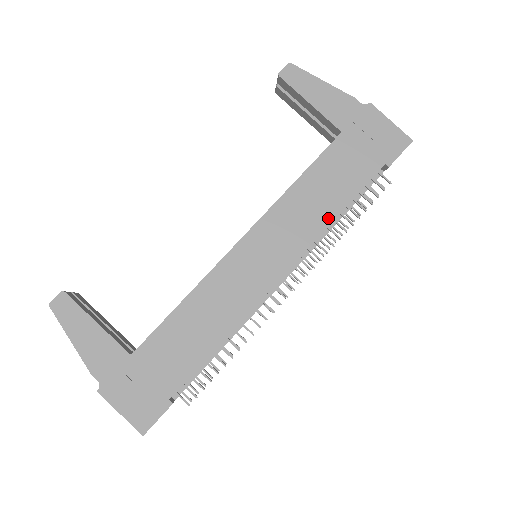
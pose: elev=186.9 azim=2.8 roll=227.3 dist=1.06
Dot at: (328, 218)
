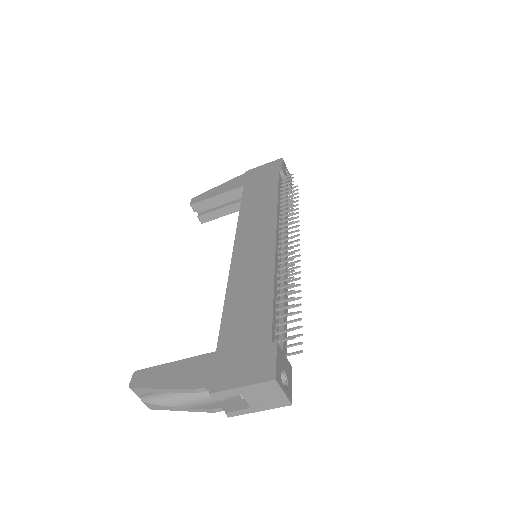
Dot at: (273, 203)
